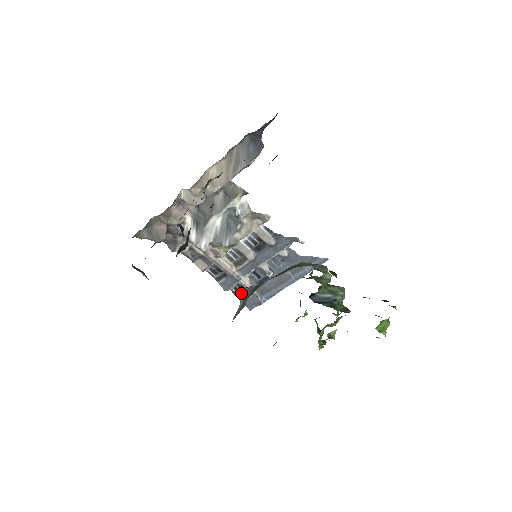
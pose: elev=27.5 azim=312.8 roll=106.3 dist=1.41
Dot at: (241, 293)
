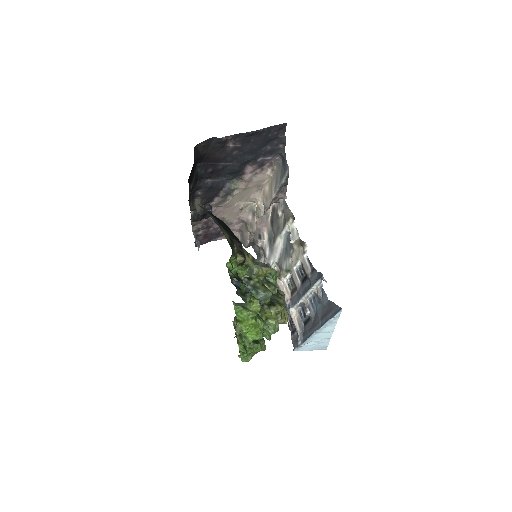
Dot at: occluded
